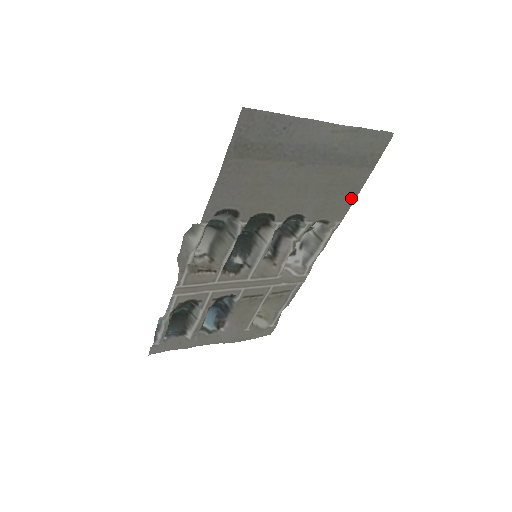
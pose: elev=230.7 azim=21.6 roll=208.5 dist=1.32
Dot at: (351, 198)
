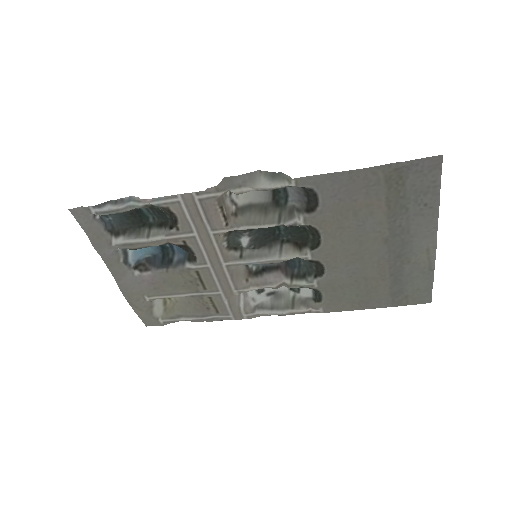
Dot at: (353, 306)
